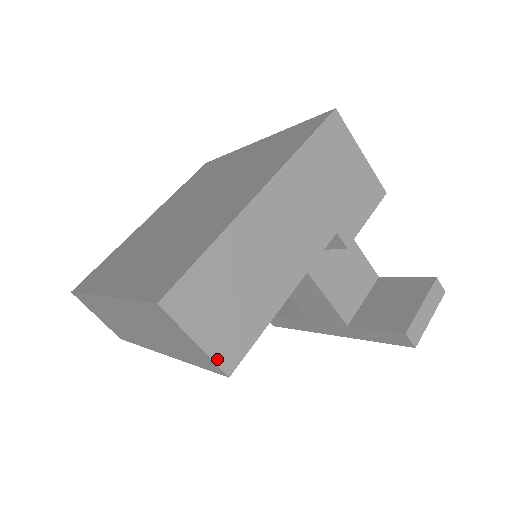
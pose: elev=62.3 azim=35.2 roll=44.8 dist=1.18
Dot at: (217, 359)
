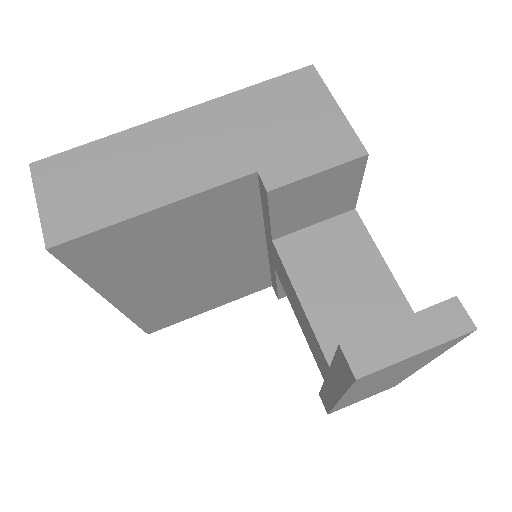
Dot at: (46, 228)
